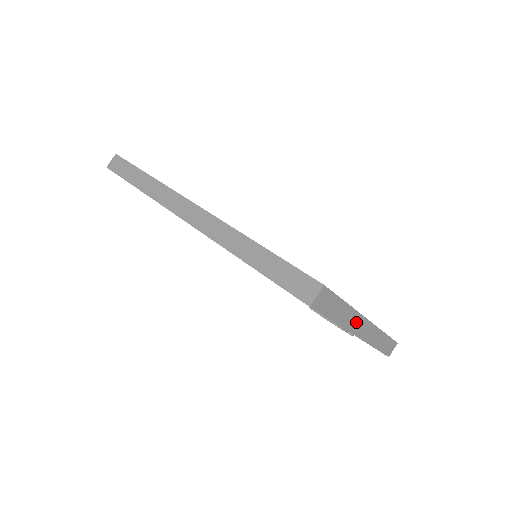
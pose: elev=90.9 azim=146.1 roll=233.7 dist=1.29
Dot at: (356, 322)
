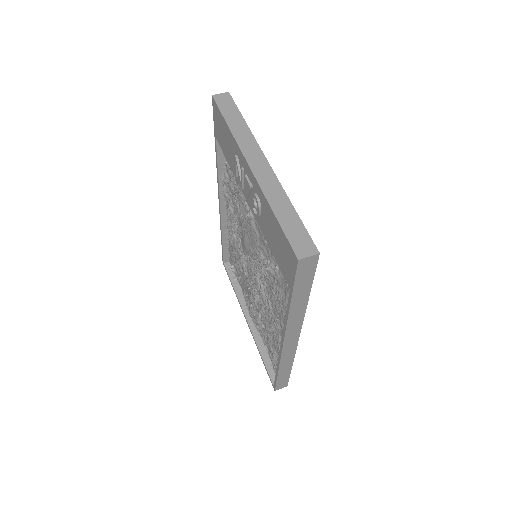
Dot at: (251, 147)
